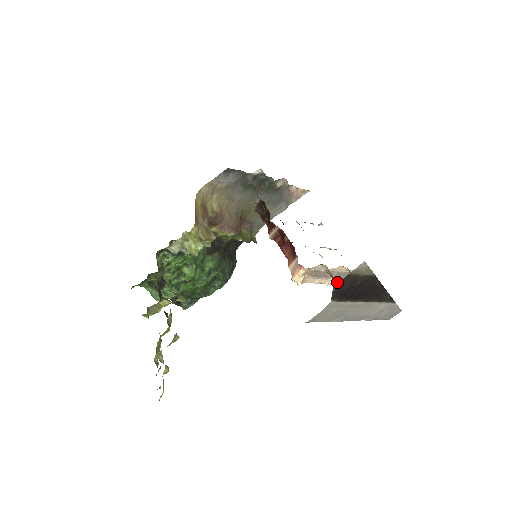
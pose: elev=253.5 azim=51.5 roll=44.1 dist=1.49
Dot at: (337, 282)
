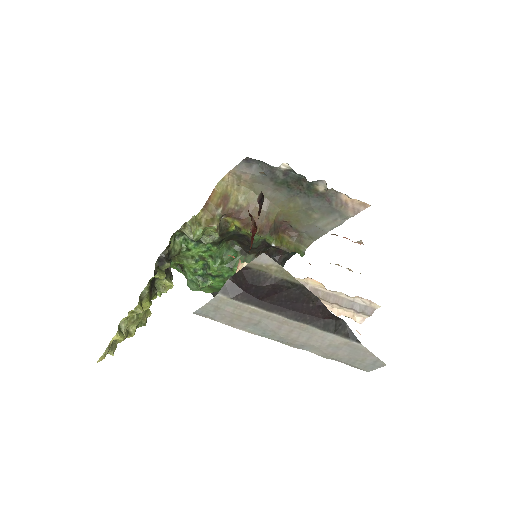
Dot at: occluded
